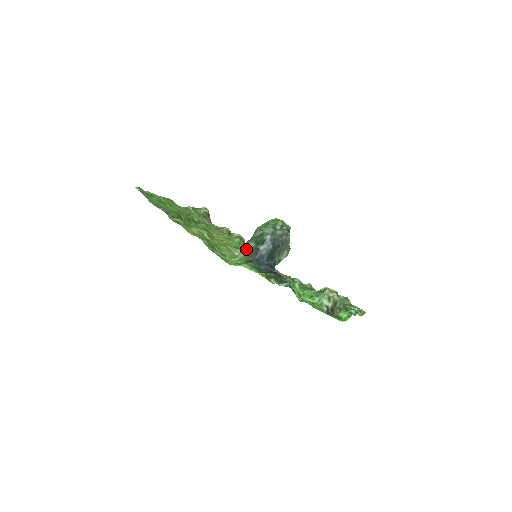
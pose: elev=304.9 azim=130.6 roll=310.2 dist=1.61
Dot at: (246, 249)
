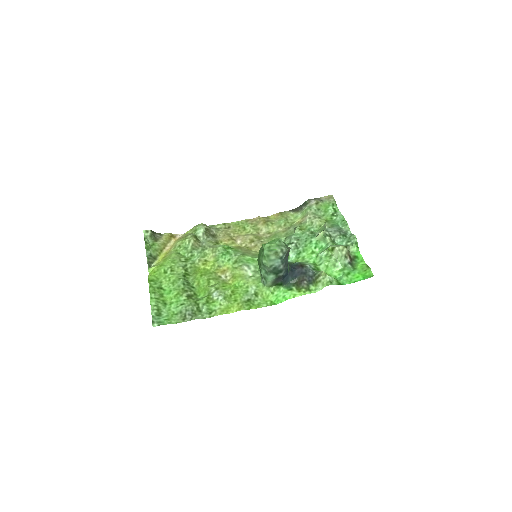
Dot at: (270, 281)
